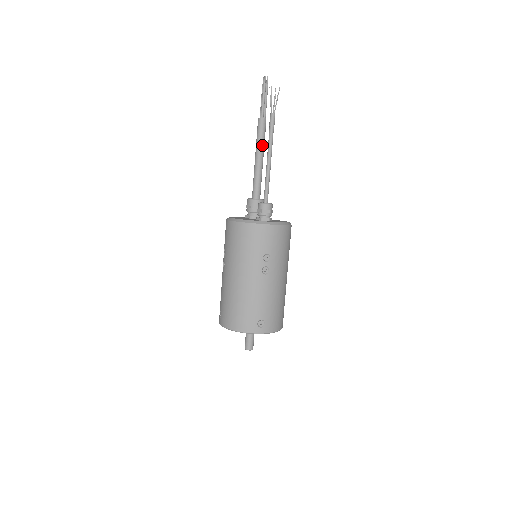
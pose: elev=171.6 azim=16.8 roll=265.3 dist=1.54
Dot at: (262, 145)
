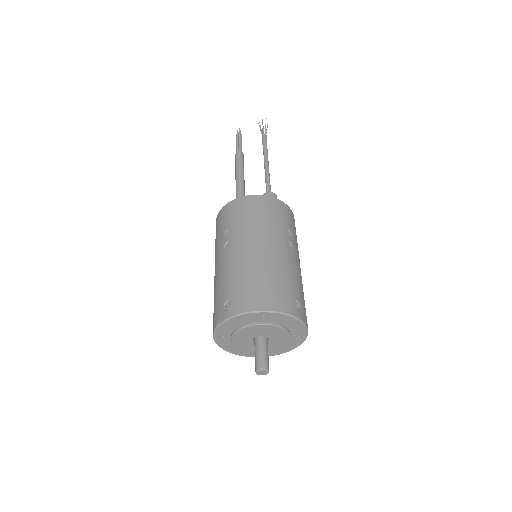
Dot at: (243, 171)
